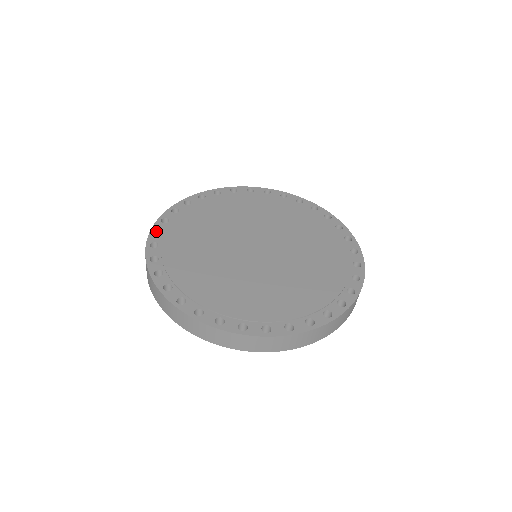
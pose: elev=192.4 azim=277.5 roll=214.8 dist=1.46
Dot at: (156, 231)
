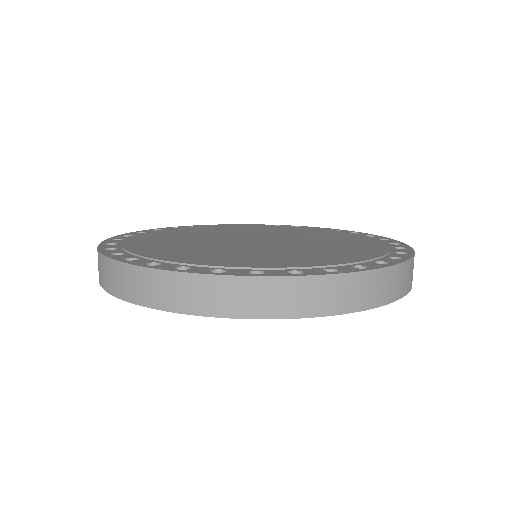
Dot at: occluded
